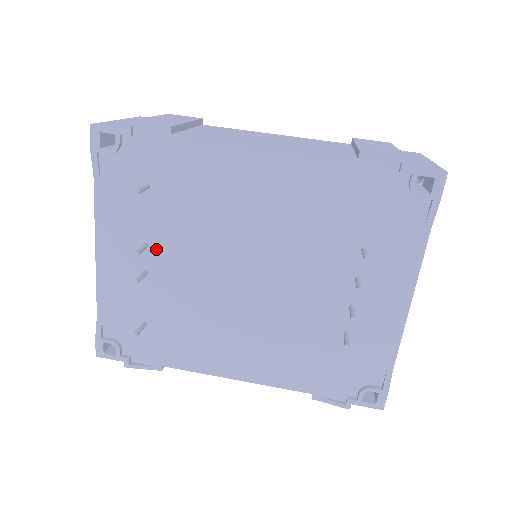
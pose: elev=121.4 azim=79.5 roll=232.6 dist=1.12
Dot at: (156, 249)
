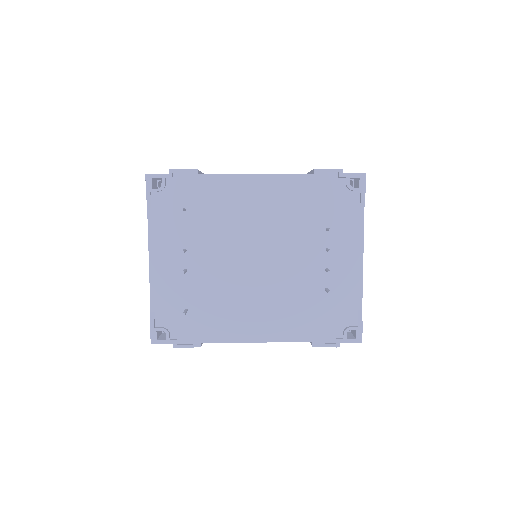
Dot at: (192, 252)
